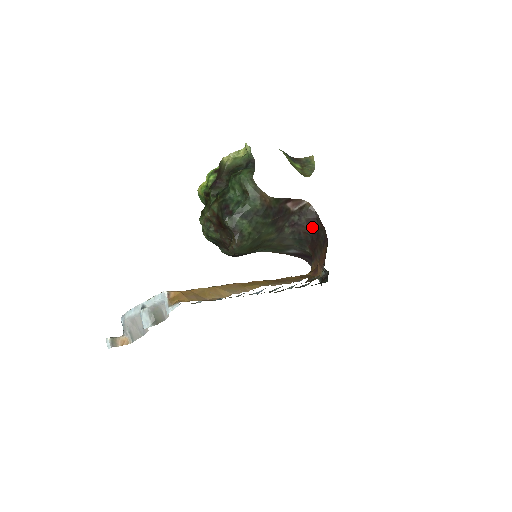
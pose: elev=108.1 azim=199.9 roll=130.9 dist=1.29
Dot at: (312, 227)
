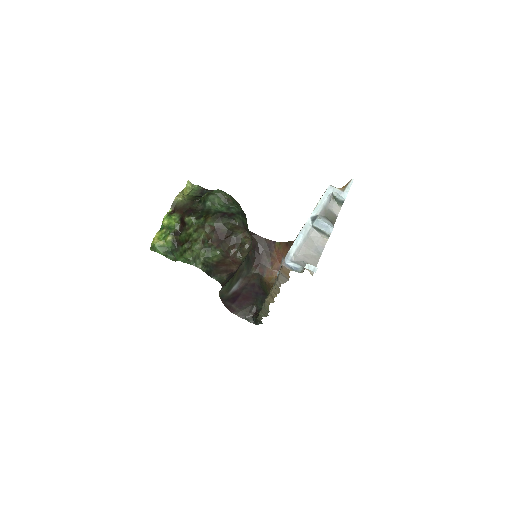
Dot at: (253, 243)
